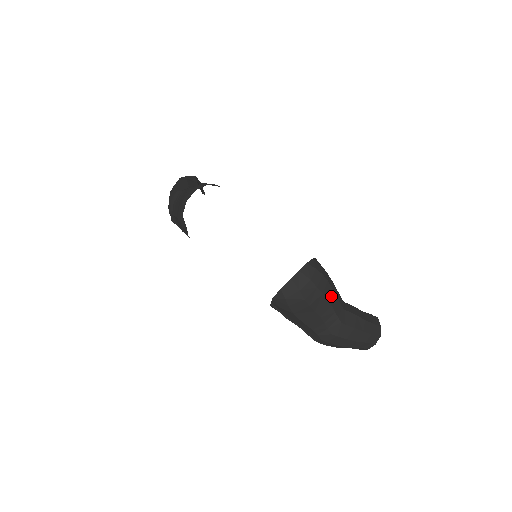
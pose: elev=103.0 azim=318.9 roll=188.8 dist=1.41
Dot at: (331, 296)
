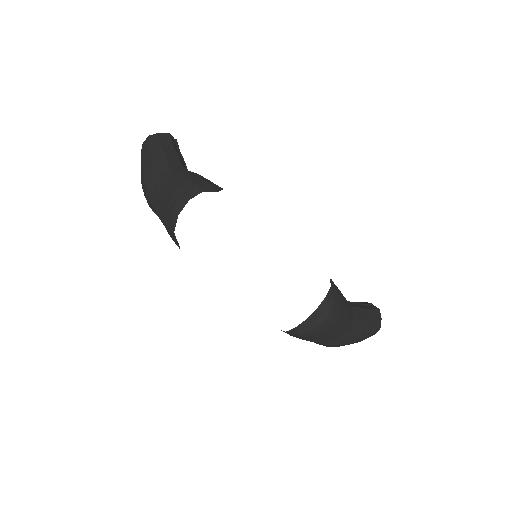
Dot at: (344, 318)
